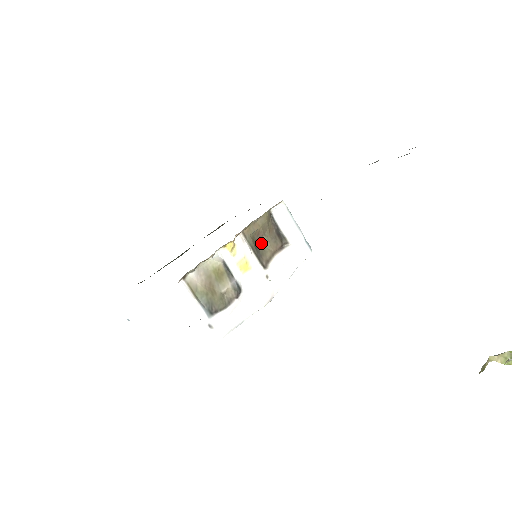
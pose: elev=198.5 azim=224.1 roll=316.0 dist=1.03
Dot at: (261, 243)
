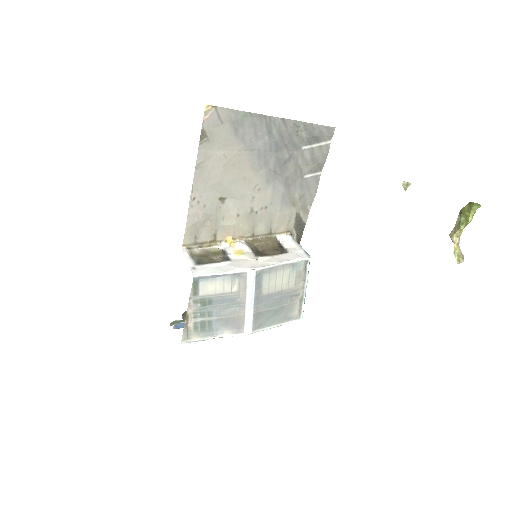
Dot at: (264, 252)
